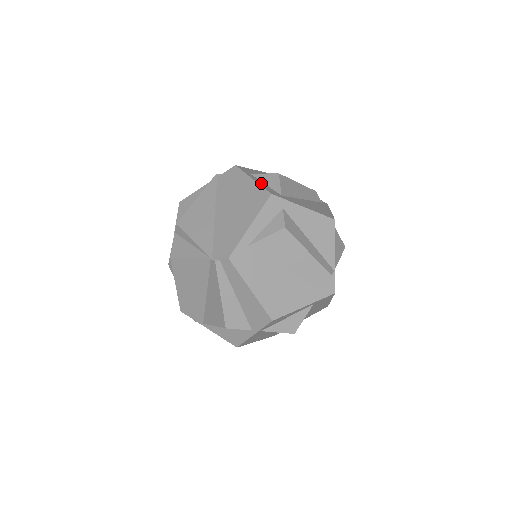
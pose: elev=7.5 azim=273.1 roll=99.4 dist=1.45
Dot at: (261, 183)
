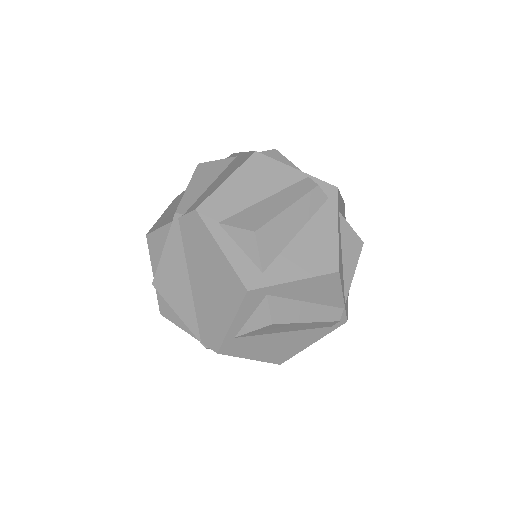
Dot at: (234, 254)
